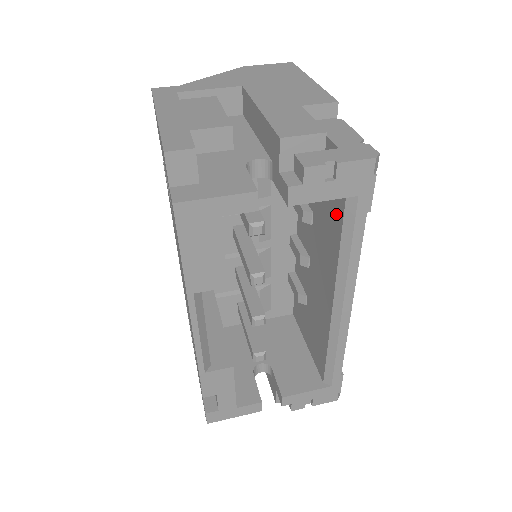
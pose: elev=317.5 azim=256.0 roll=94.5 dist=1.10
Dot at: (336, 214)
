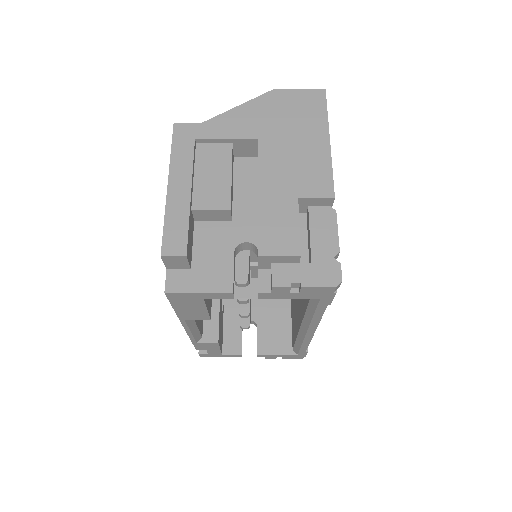
Dot at: occluded
